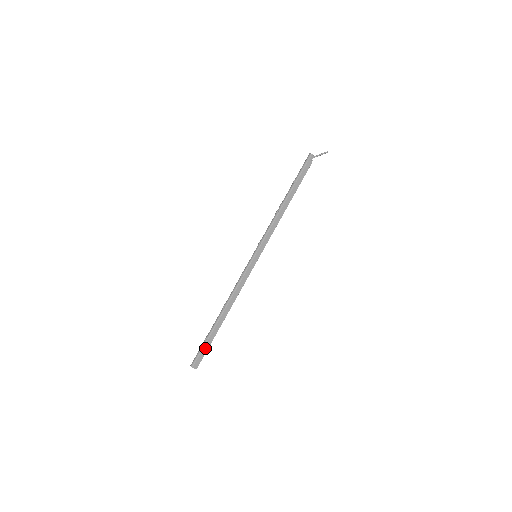
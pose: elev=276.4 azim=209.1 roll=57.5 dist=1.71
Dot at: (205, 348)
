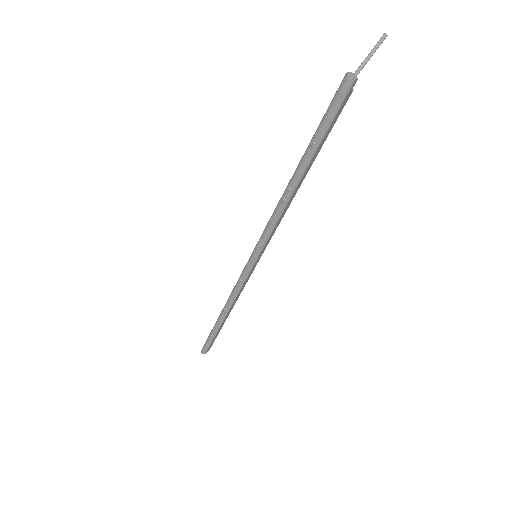
Dot at: (214, 340)
